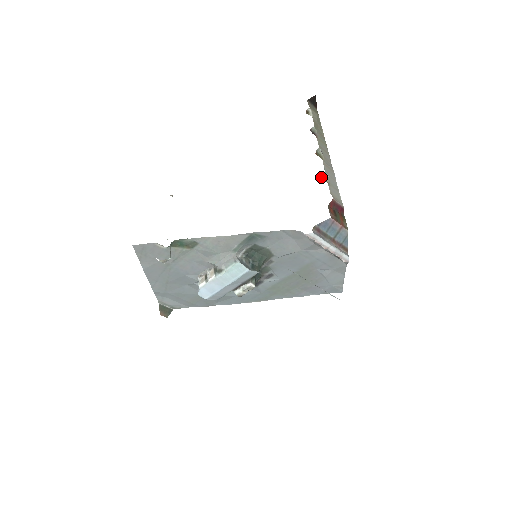
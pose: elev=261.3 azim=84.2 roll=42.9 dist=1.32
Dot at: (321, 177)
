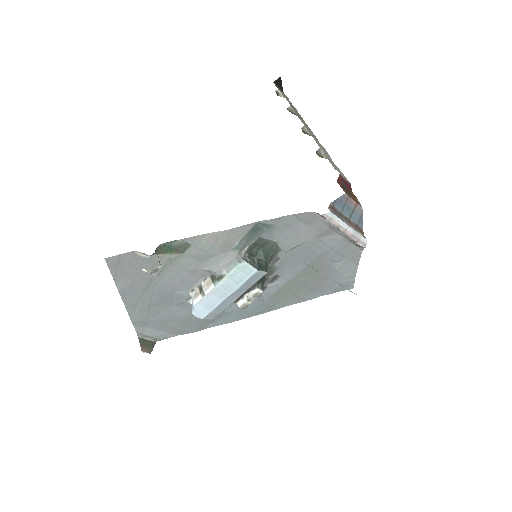
Dot at: (317, 154)
